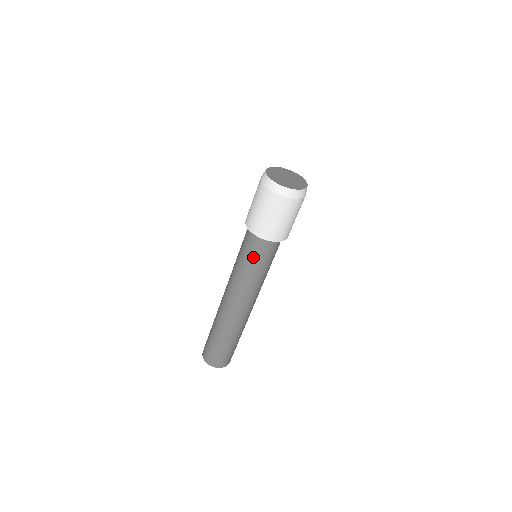
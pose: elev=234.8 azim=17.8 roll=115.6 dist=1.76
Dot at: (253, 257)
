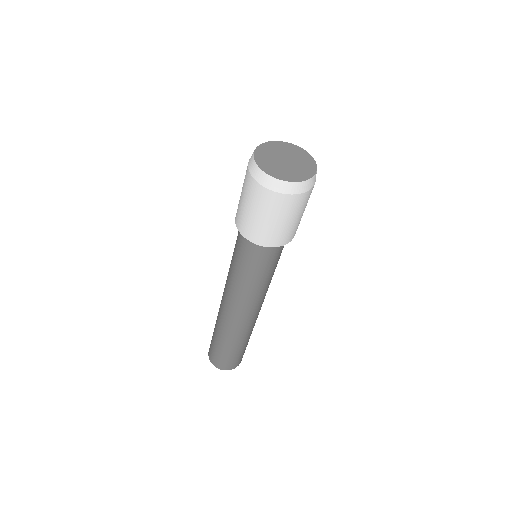
Dot at: (256, 265)
